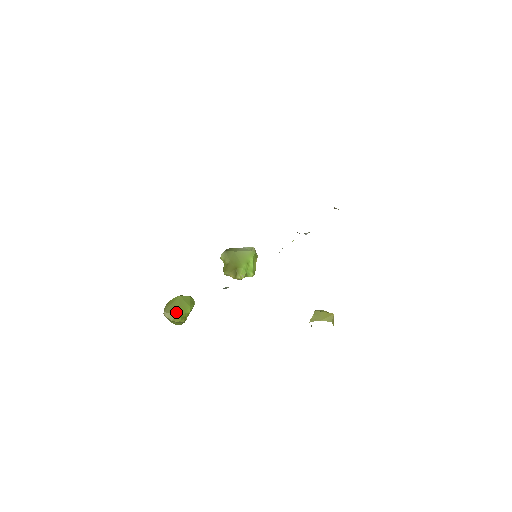
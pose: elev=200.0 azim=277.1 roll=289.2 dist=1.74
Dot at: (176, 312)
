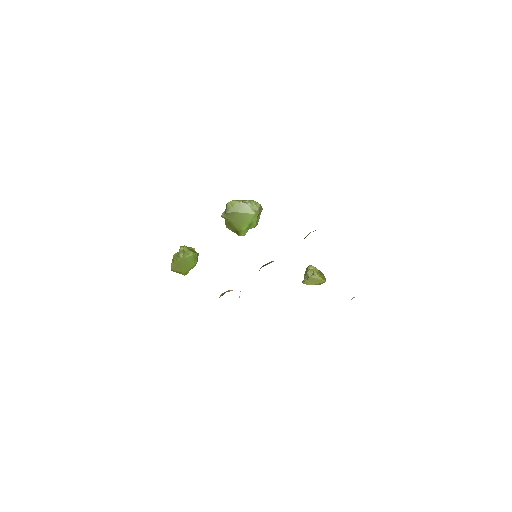
Dot at: (182, 271)
